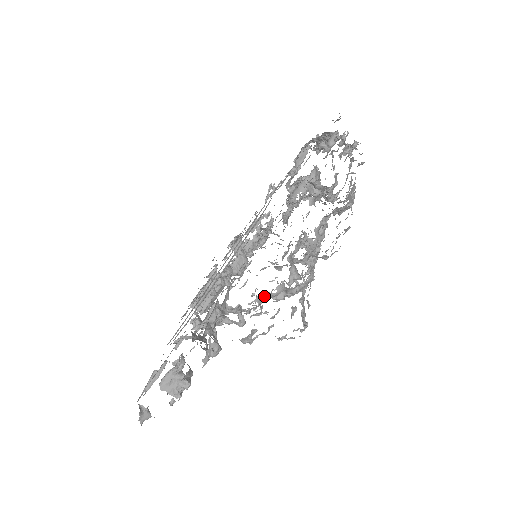
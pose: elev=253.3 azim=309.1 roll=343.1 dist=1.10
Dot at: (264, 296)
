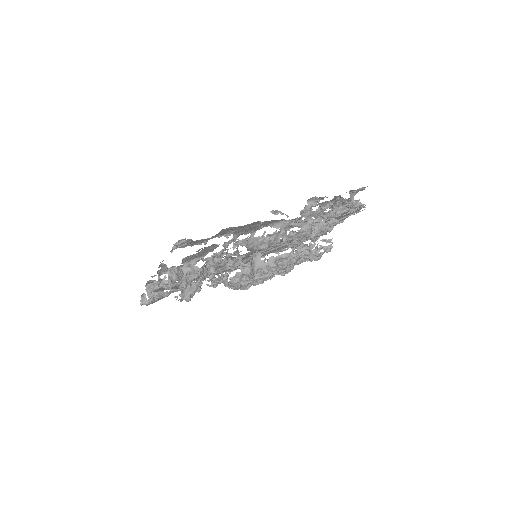
Dot at: (215, 277)
